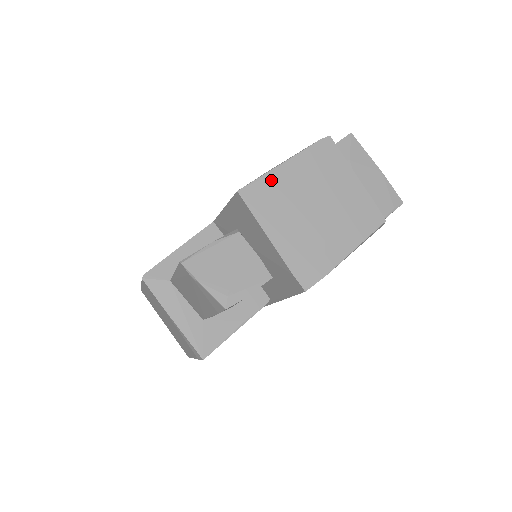
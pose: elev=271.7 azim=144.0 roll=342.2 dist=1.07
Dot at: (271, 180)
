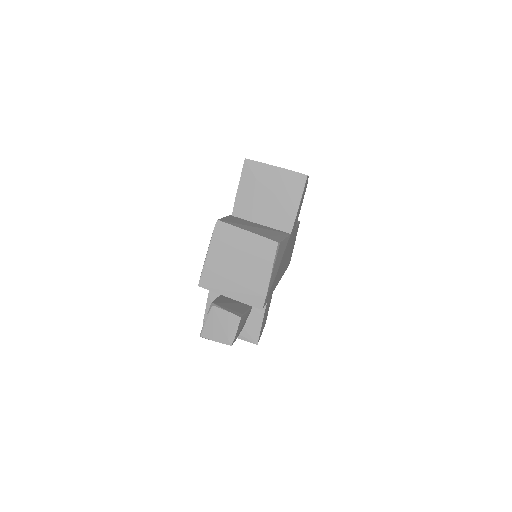
Dot at: (208, 269)
